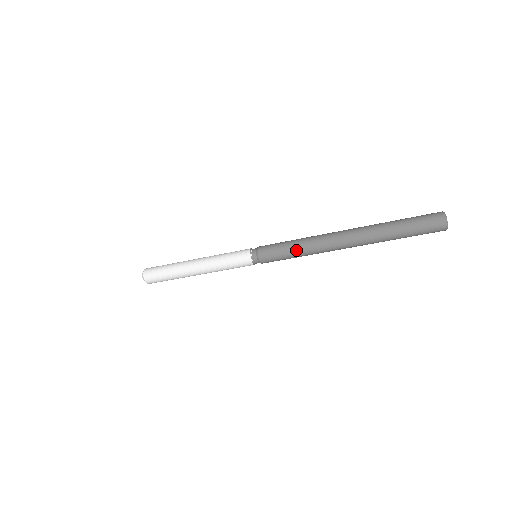
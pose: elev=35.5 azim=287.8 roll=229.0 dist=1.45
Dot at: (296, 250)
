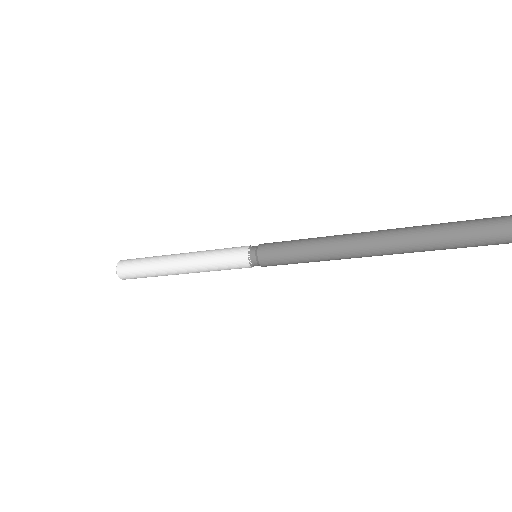
Dot at: (307, 247)
